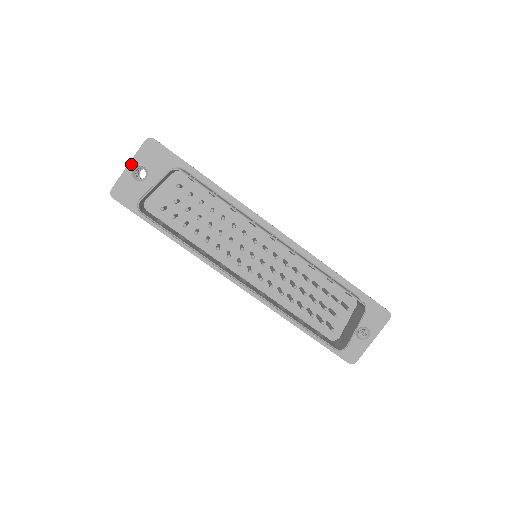
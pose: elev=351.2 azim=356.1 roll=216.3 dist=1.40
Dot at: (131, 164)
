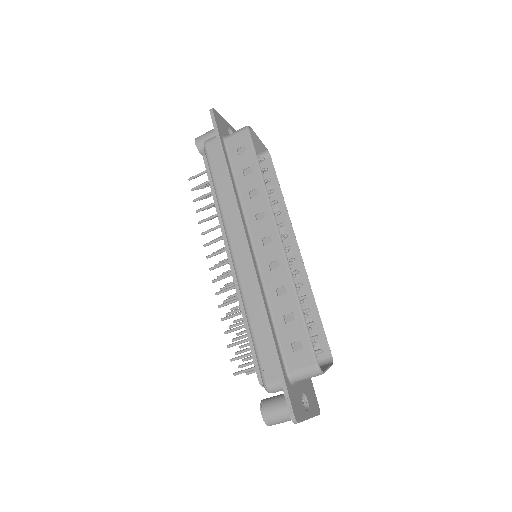
Dot at: (229, 125)
